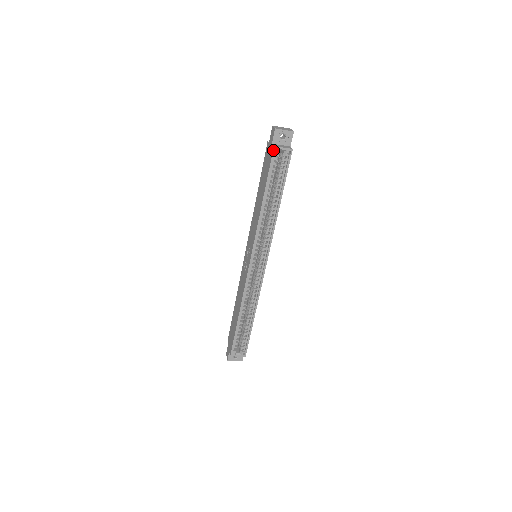
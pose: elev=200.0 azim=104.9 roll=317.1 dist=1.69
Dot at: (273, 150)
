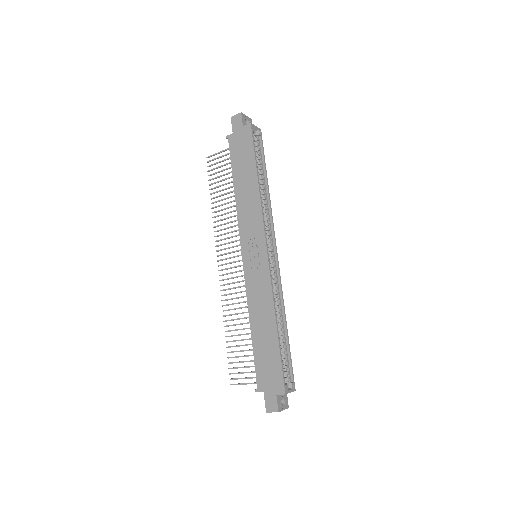
Dot at: (251, 127)
